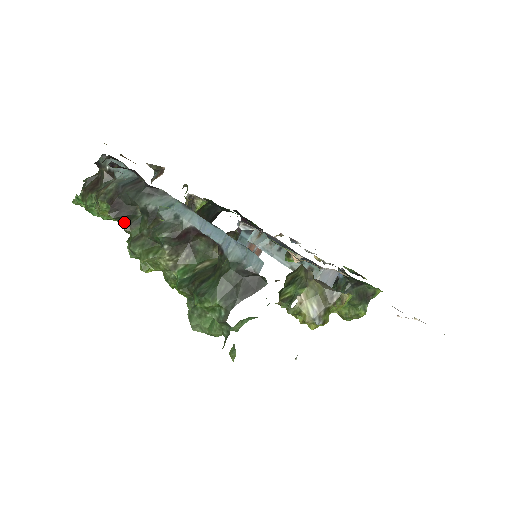
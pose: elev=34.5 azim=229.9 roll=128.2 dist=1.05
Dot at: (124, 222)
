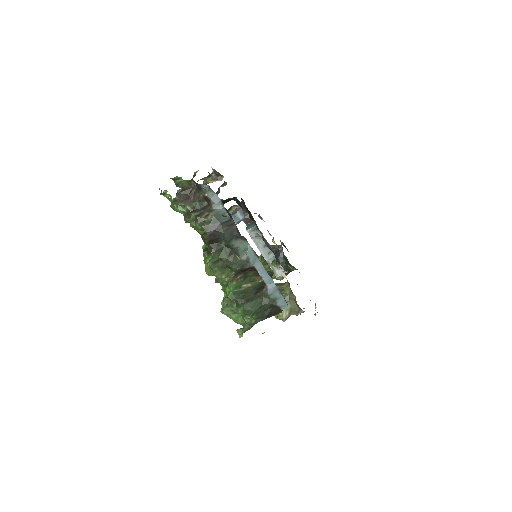
Dot at: (211, 246)
